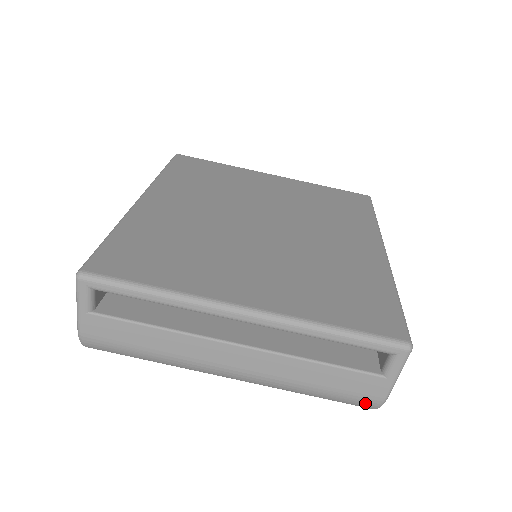
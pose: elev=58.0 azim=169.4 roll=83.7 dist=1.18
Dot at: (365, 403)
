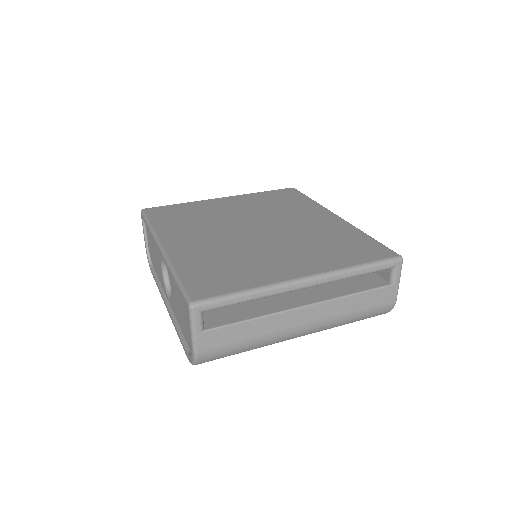
Dot at: (385, 309)
